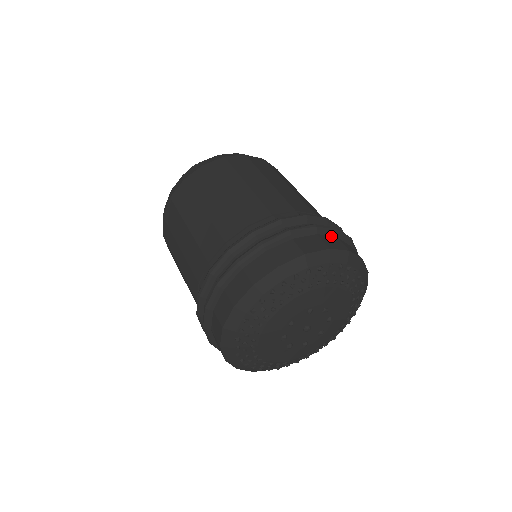
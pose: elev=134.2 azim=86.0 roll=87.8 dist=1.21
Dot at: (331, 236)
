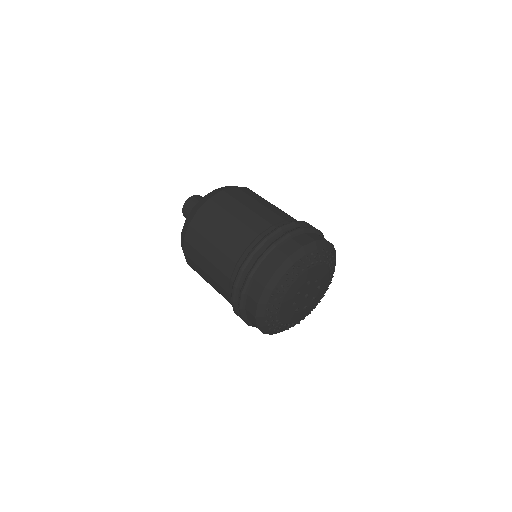
Dot at: (312, 233)
